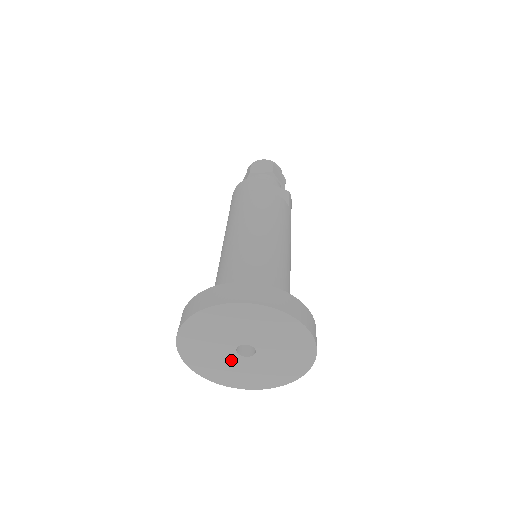
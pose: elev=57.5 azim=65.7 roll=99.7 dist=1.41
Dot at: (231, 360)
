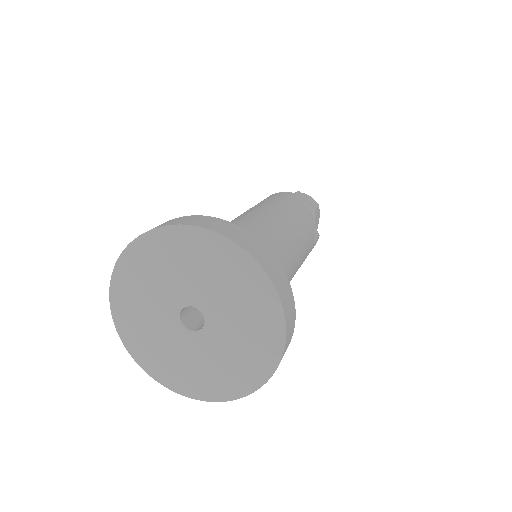
Dot at: (165, 320)
